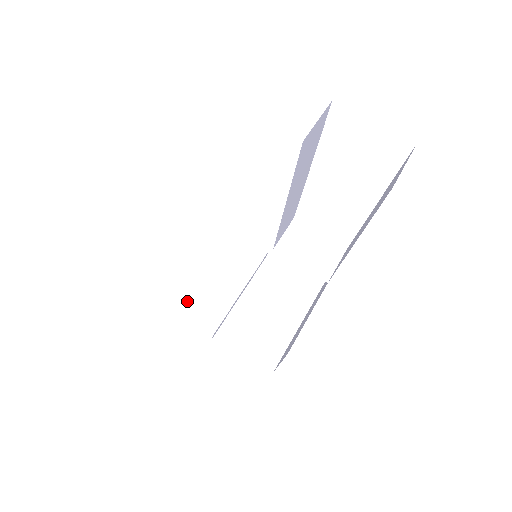
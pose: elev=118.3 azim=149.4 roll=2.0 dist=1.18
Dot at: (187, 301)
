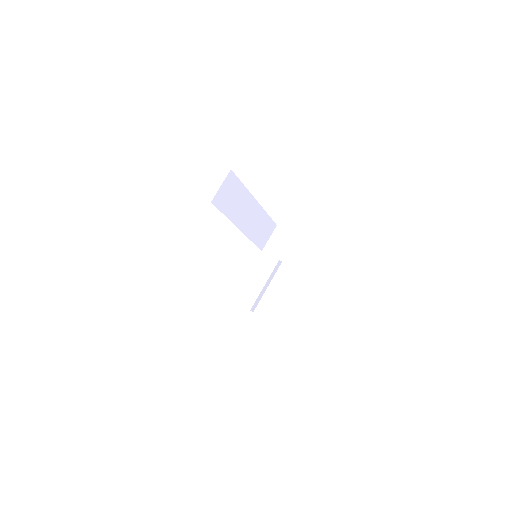
Dot at: (234, 288)
